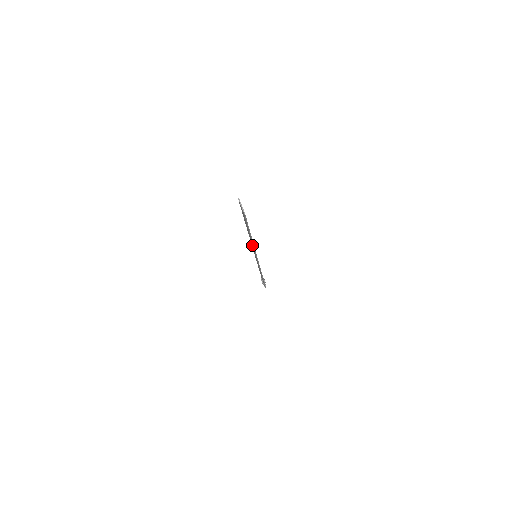
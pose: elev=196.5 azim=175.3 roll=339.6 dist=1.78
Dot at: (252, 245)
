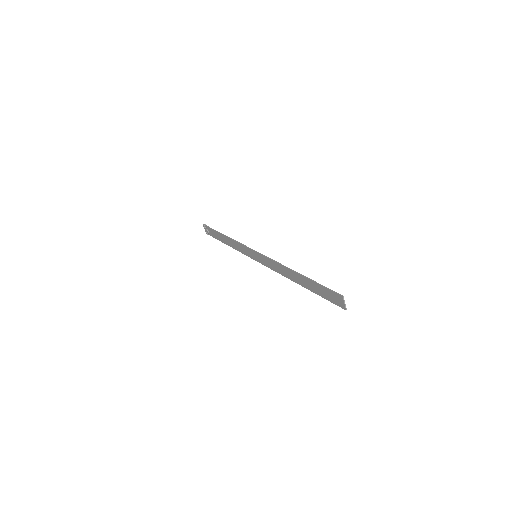
Dot at: (275, 266)
